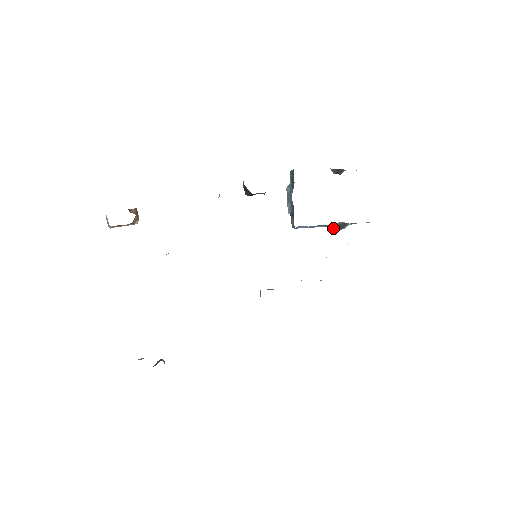
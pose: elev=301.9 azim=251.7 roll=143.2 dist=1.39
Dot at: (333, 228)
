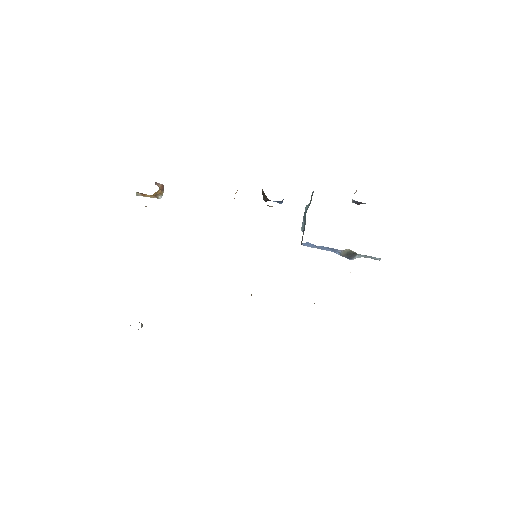
Dot at: (342, 255)
